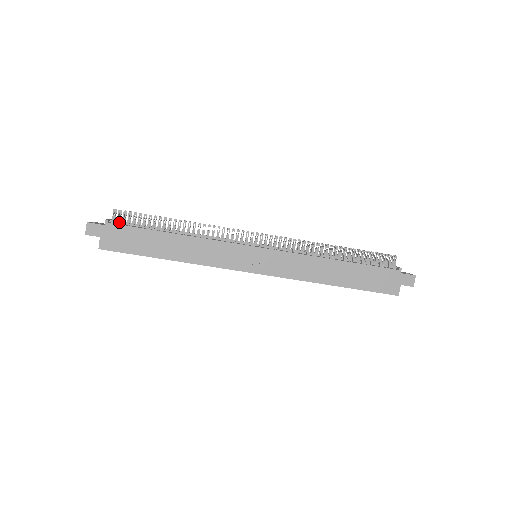
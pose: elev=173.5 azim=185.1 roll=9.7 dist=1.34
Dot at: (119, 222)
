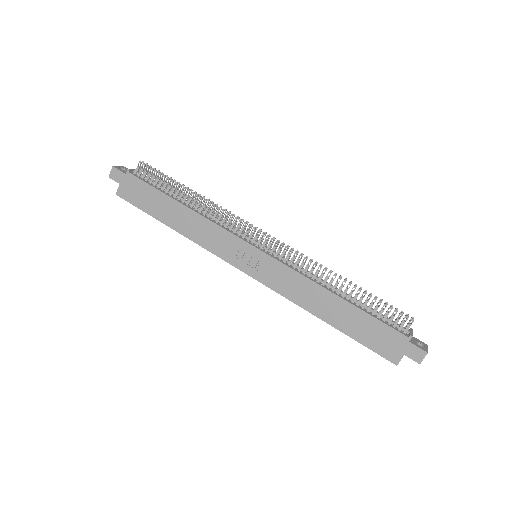
Dot at: (141, 175)
